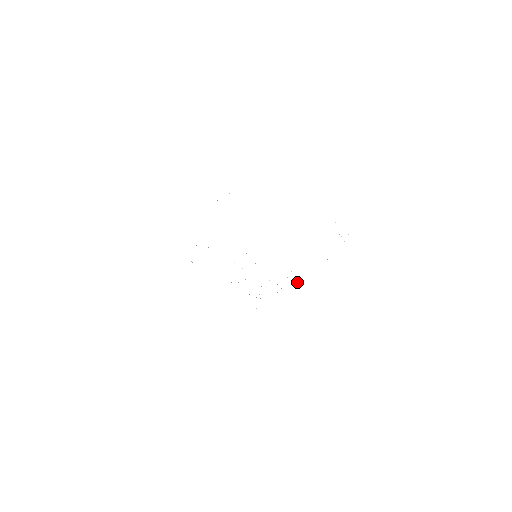
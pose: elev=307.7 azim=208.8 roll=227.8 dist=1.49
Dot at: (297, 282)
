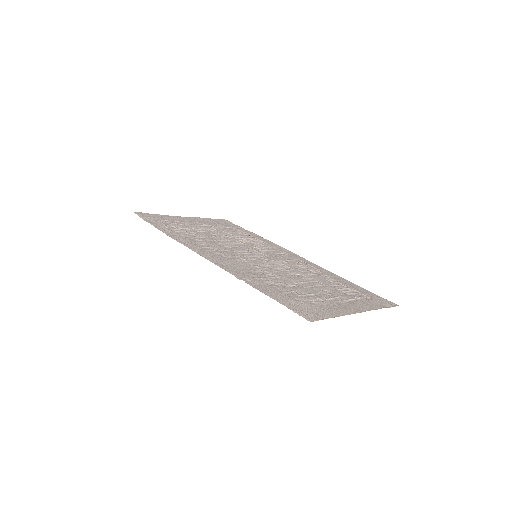
Dot at: (298, 263)
